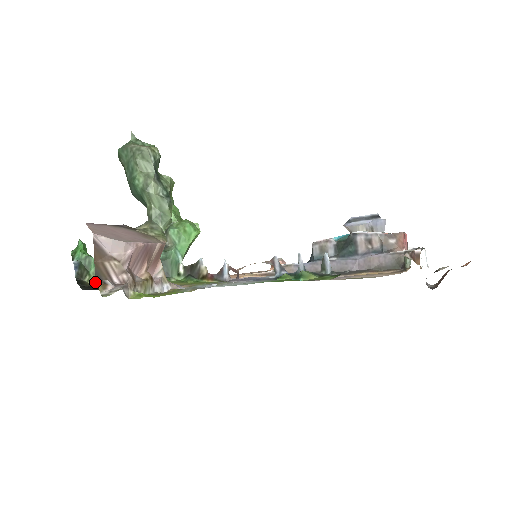
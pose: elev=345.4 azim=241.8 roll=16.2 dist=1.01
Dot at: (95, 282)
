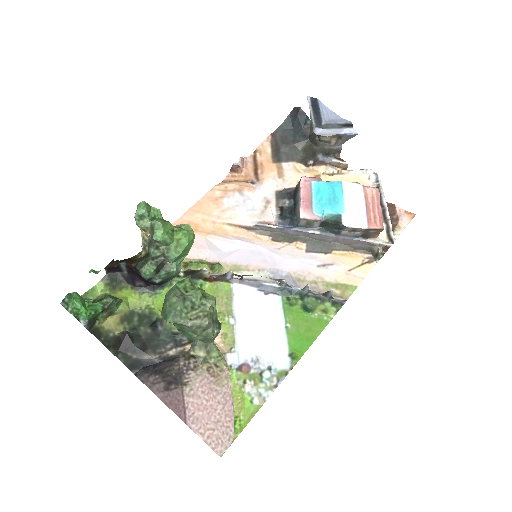
Dot at: (105, 320)
